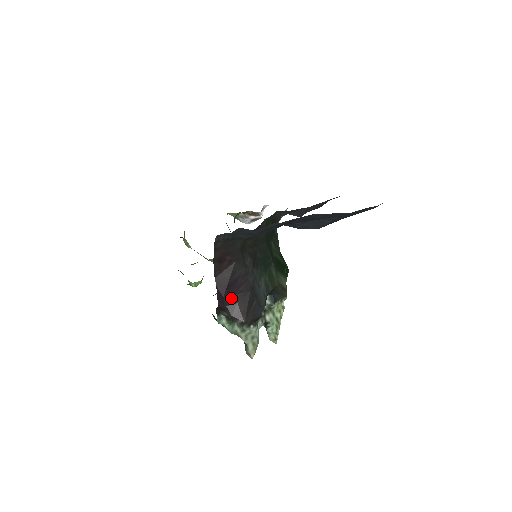
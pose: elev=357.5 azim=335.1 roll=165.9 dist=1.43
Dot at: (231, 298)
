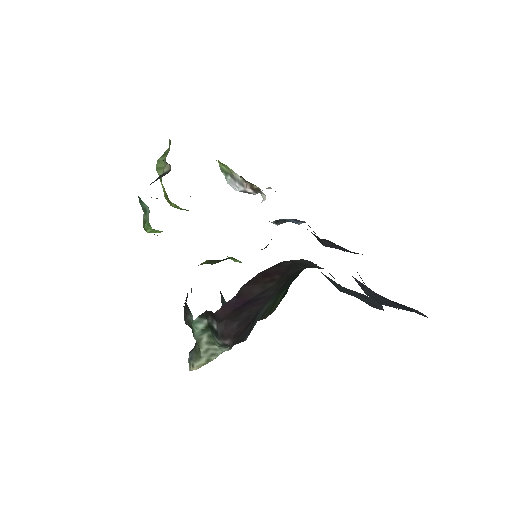
Dot at: (237, 314)
